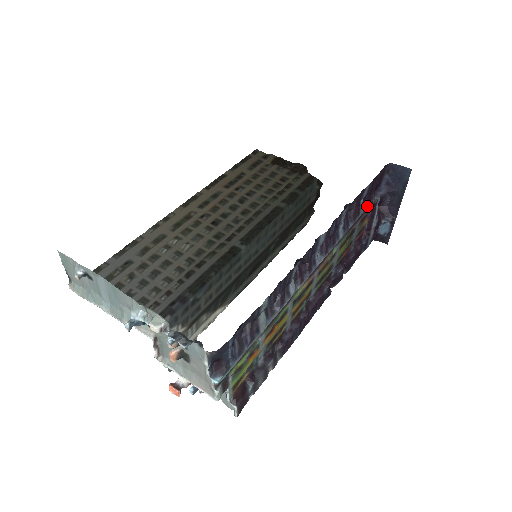
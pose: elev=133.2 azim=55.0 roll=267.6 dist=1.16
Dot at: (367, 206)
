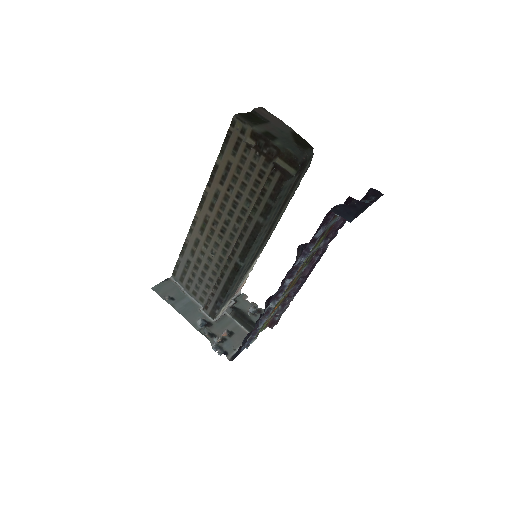
Dot at: (327, 224)
